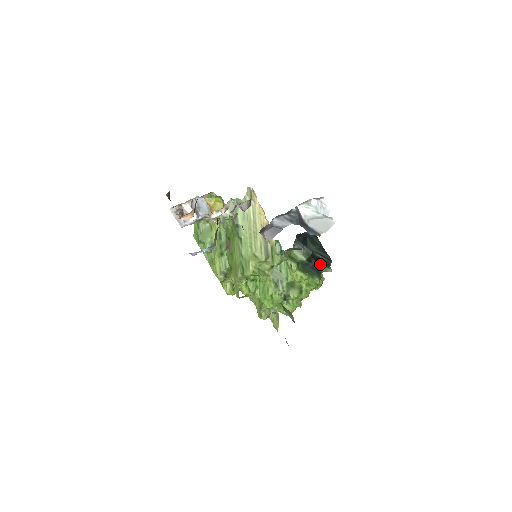
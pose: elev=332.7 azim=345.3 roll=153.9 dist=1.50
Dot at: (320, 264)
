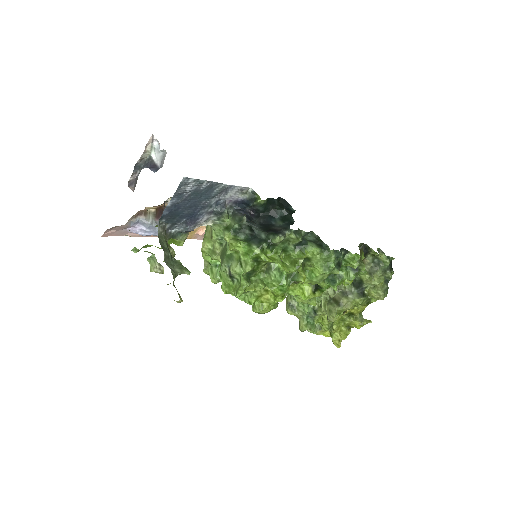
Dot at: (269, 234)
